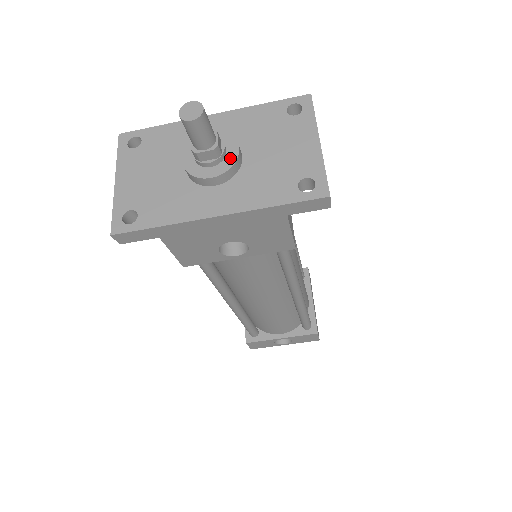
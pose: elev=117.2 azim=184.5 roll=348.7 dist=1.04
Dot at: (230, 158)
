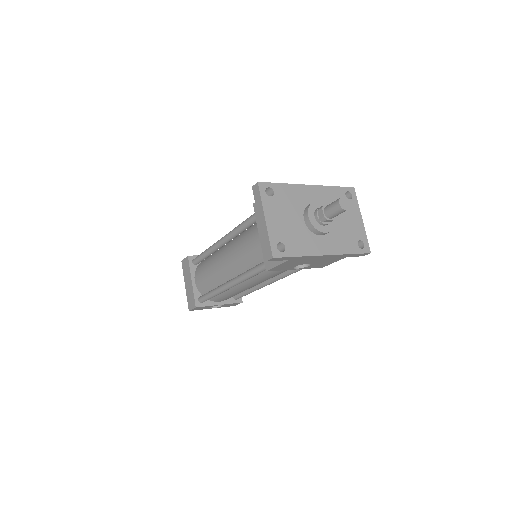
Dot at: (332, 222)
